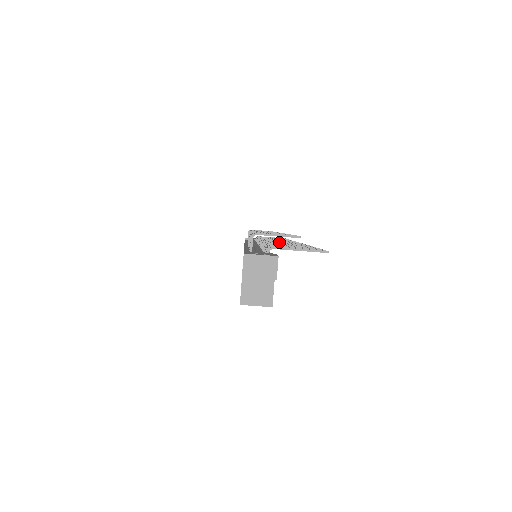
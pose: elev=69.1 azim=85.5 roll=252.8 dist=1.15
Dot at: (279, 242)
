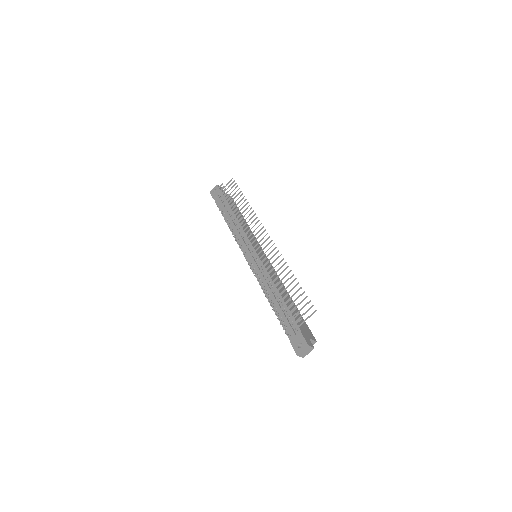
Dot at: occluded
